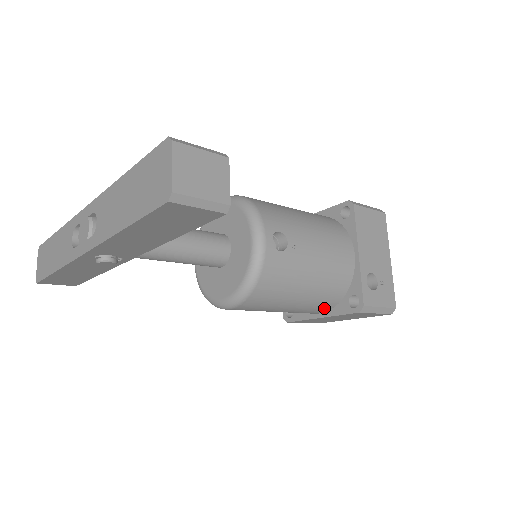
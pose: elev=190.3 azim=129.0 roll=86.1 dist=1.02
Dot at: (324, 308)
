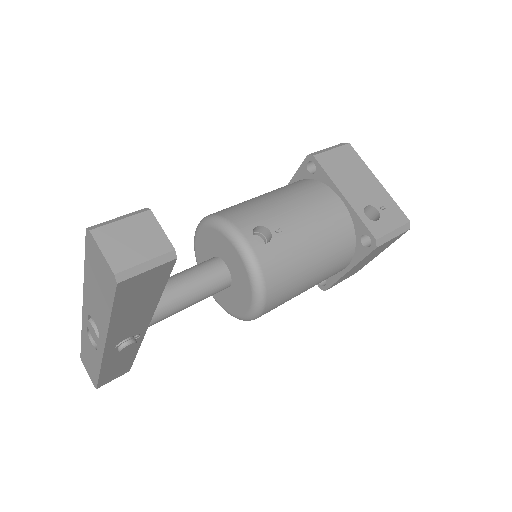
Dot at: (345, 262)
